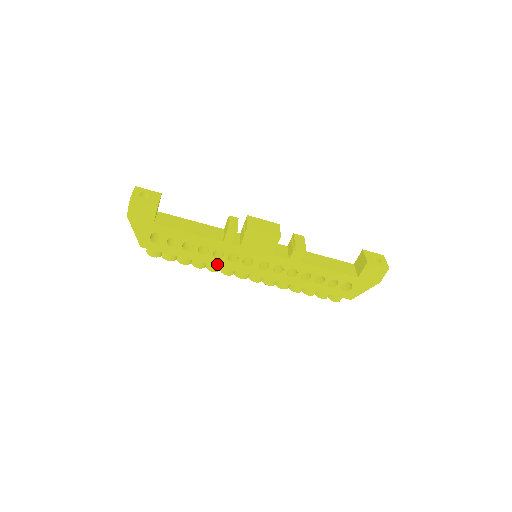
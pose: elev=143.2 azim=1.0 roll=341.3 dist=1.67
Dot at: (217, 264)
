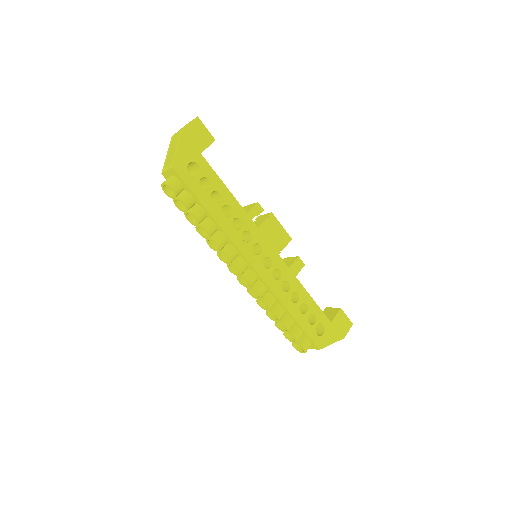
Dot at: (230, 235)
